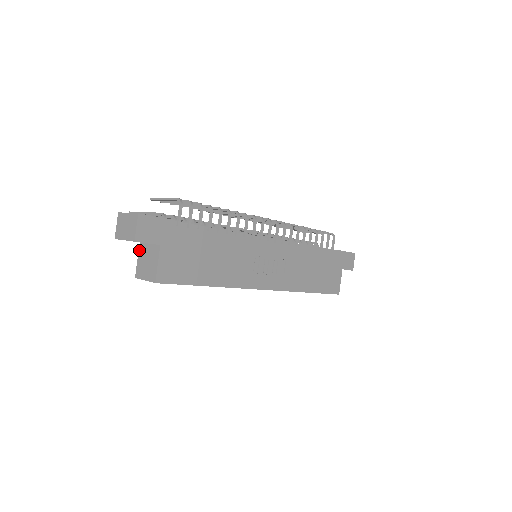
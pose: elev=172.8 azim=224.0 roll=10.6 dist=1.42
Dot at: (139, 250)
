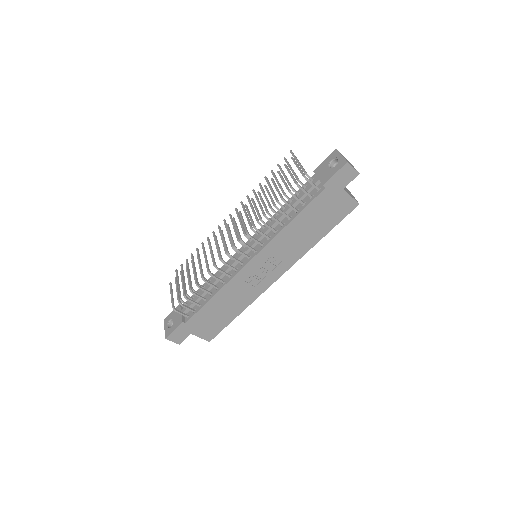
Dot at: occluded
